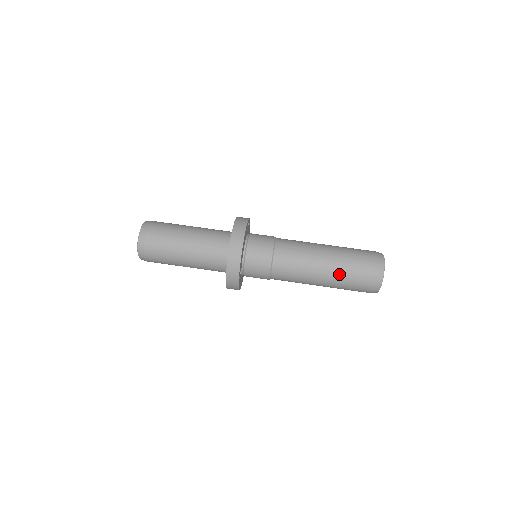
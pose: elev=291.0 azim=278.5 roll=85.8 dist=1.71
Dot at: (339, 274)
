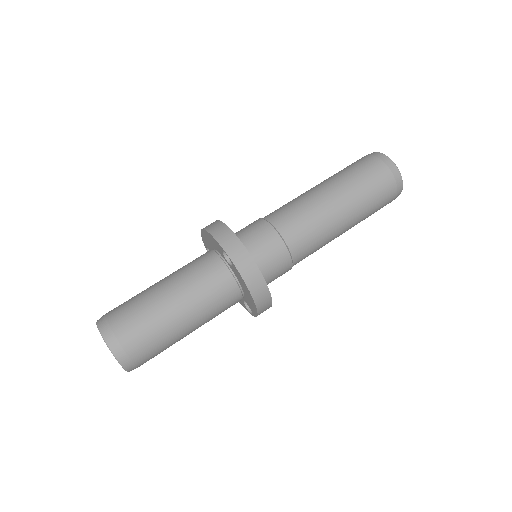
Dot at: occluded
